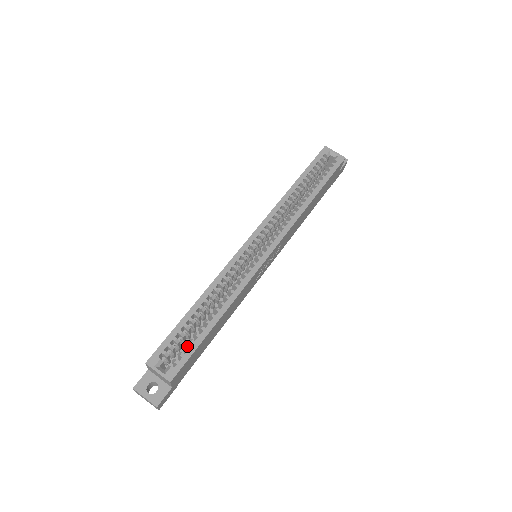
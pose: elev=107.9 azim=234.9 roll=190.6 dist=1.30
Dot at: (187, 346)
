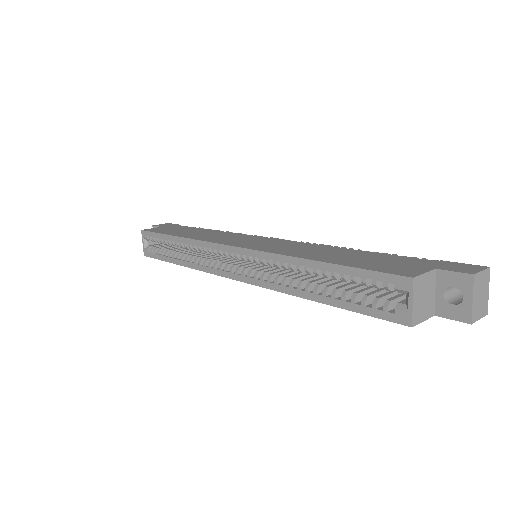
Dot at: (158, 252)
